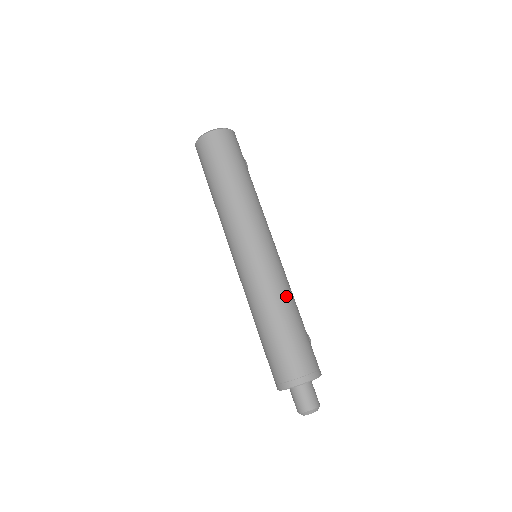
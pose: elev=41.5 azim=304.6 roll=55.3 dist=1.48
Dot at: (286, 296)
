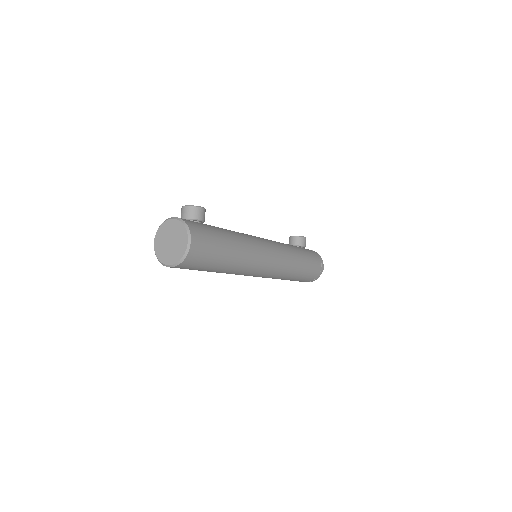
Dot at: (293, 268)
